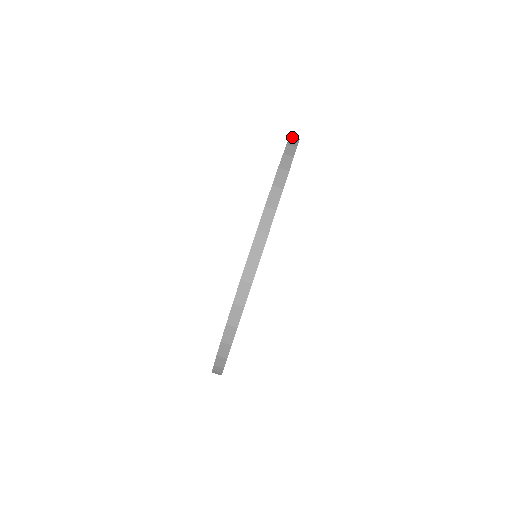
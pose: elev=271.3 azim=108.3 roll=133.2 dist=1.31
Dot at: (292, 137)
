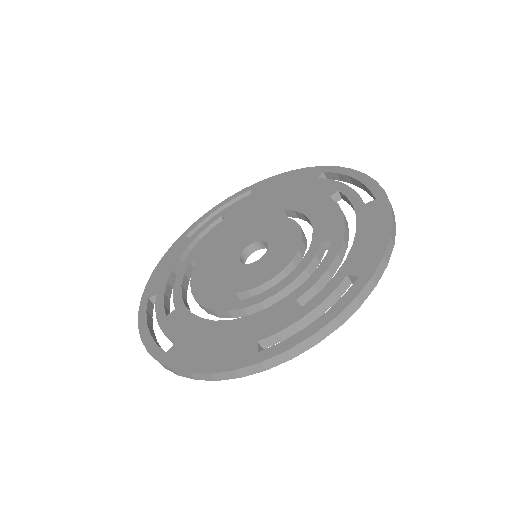
Dot at: occluded
